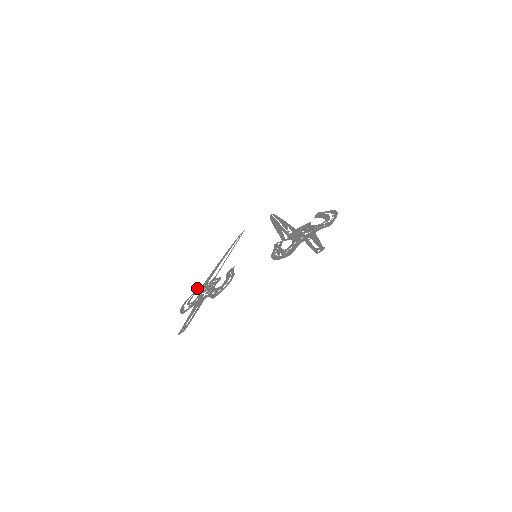
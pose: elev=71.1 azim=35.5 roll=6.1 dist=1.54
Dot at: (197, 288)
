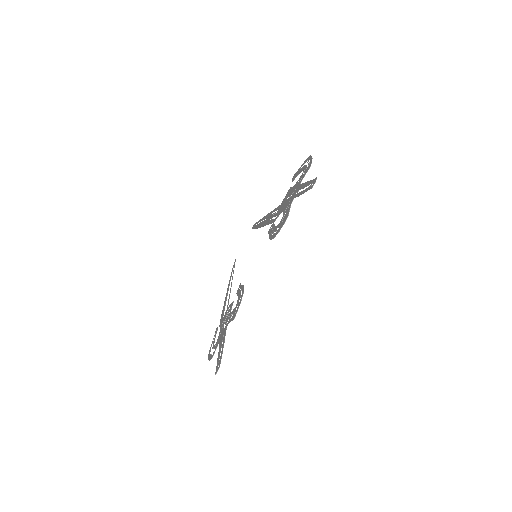
Dot at: occluded
